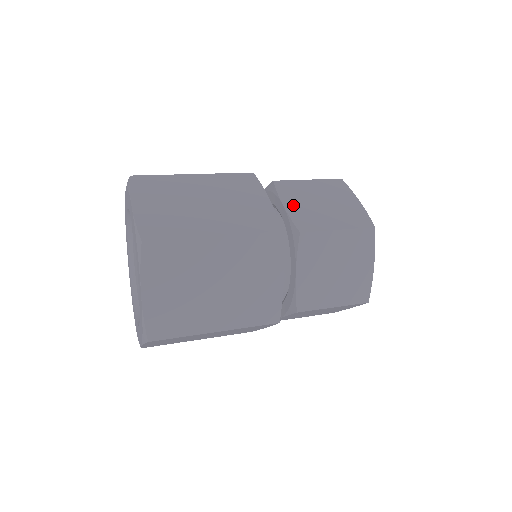
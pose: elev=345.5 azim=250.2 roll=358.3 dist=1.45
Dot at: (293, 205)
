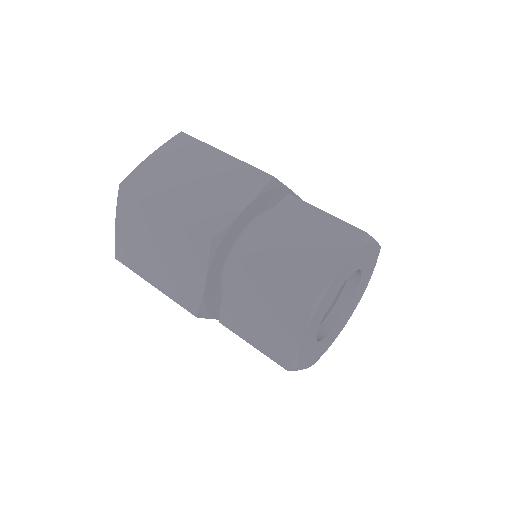
Dot at: (232, 294)
